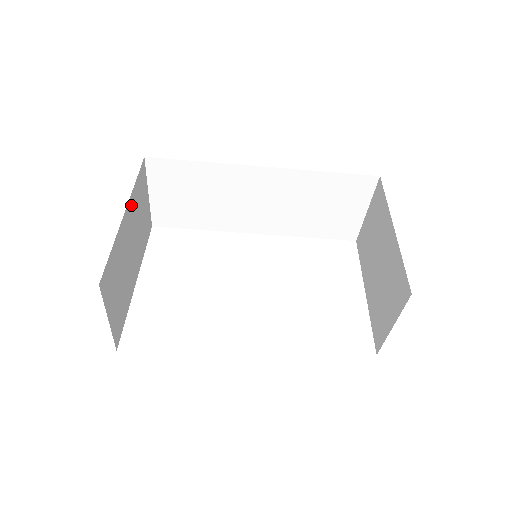
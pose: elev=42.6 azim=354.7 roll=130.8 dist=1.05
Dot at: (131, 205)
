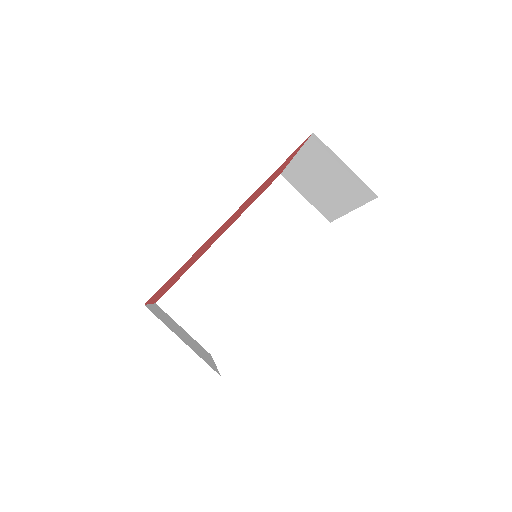
Dot at: occluded
